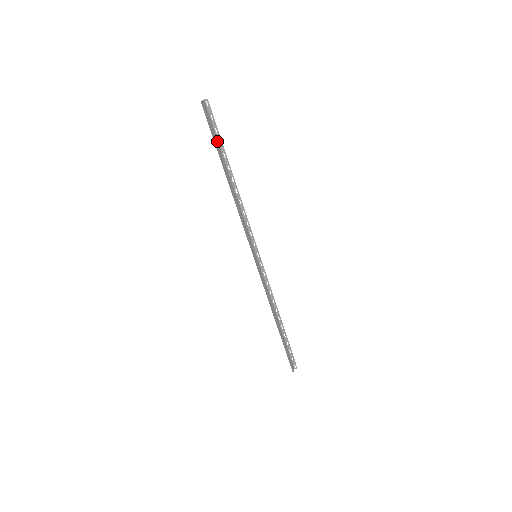
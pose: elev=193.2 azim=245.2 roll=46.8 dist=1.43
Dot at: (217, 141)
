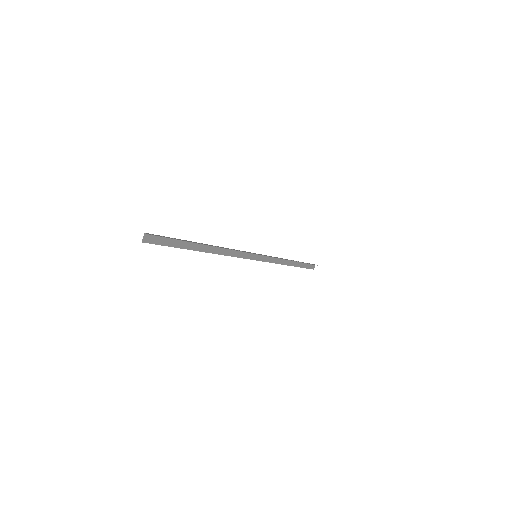
Dot at: (178, 240)
